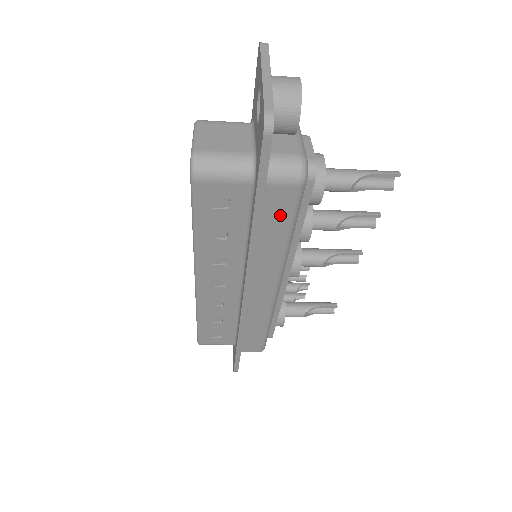
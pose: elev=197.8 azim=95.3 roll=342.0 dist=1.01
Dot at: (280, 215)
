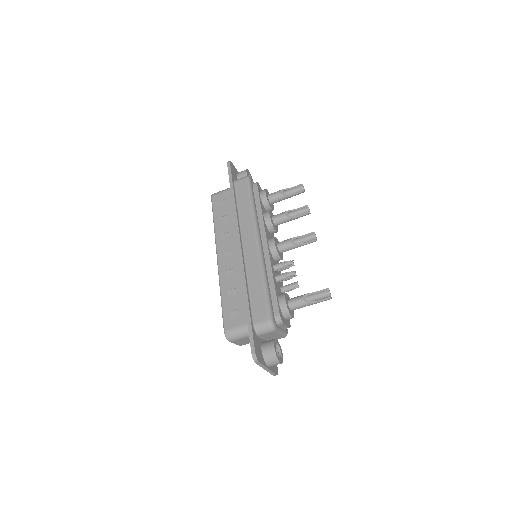
Dot at: (243, 193)
